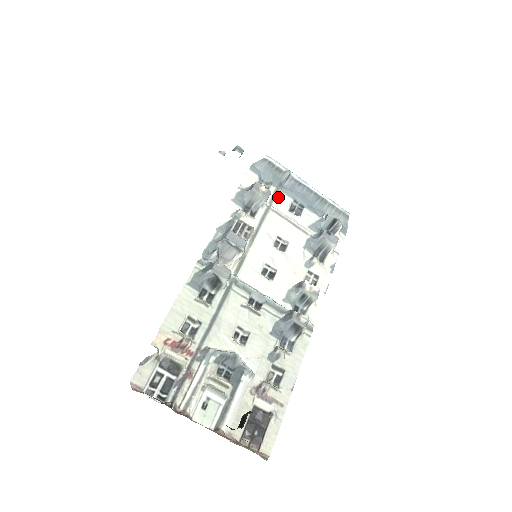
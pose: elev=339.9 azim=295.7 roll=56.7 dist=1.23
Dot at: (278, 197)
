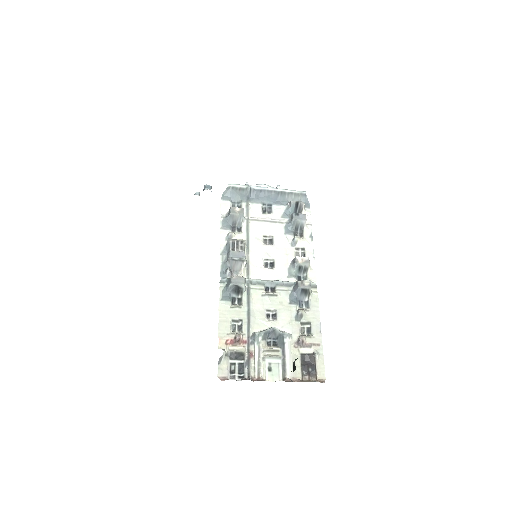
Dot at: (250, 208)
